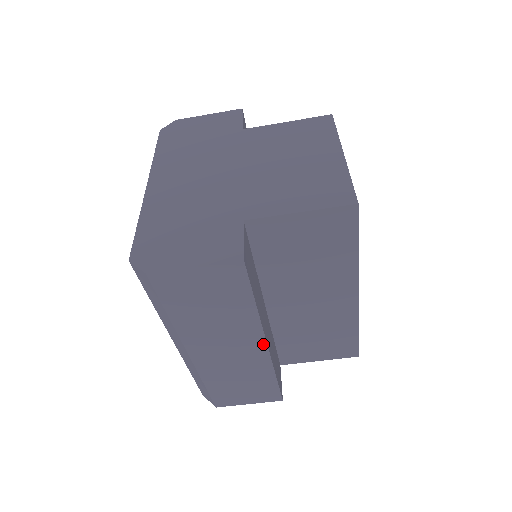
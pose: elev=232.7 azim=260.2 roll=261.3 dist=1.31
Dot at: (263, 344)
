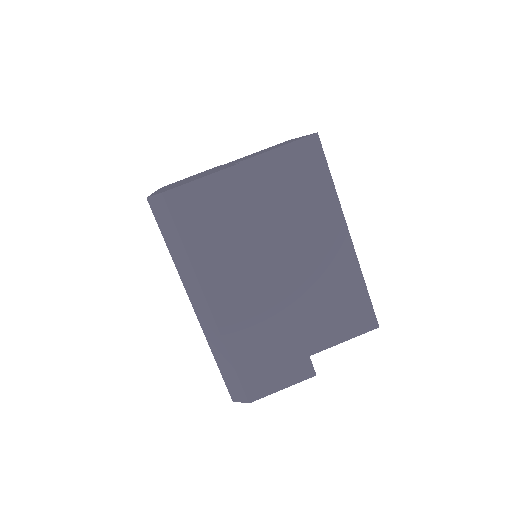
Dot at: (276, 276)
